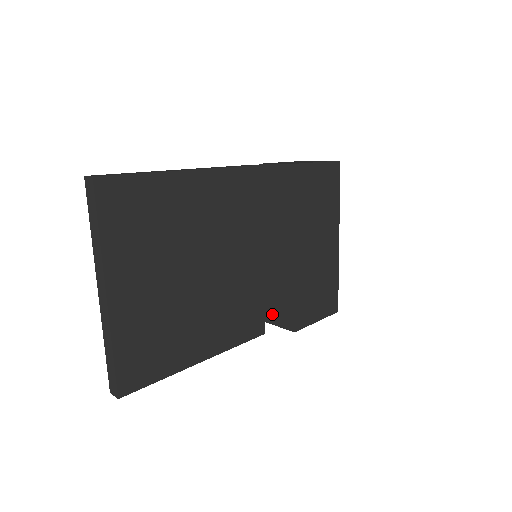
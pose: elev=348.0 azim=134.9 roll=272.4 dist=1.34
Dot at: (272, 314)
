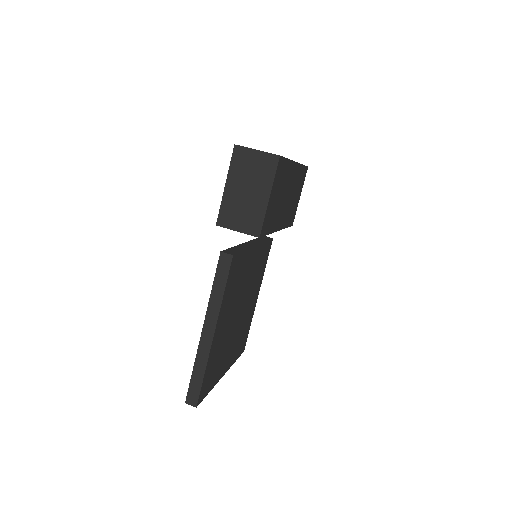
Dot at: occluded
